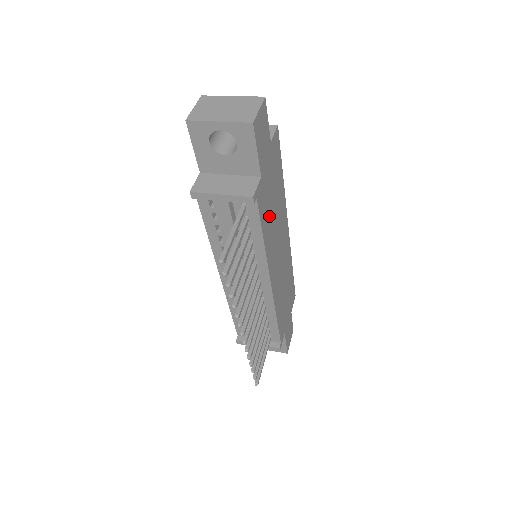
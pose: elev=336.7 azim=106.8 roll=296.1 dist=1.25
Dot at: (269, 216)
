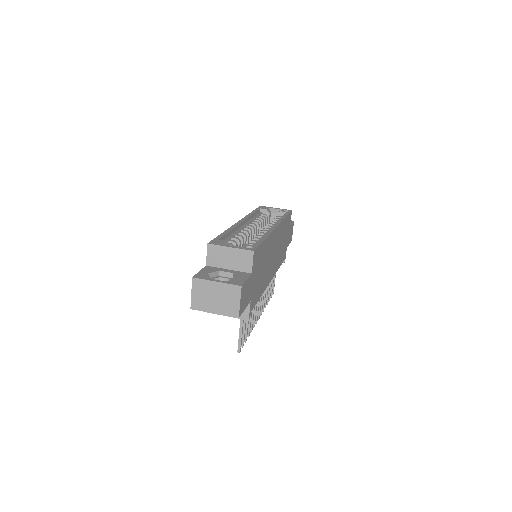
Dot at: (261, 282)
